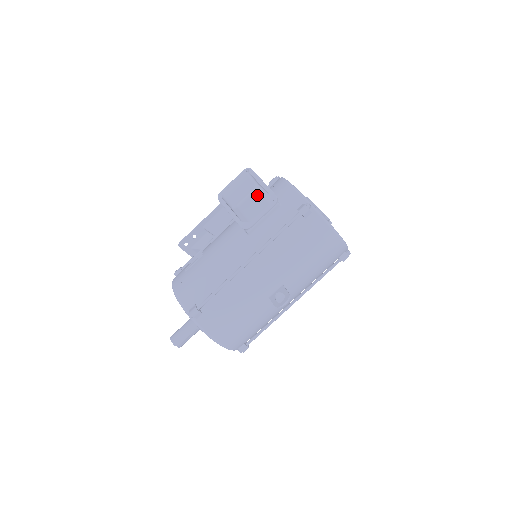
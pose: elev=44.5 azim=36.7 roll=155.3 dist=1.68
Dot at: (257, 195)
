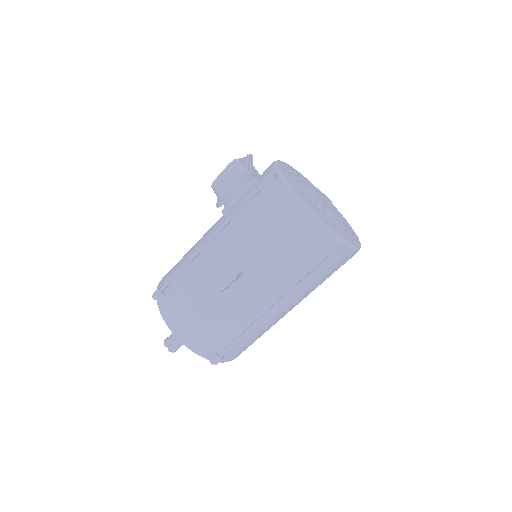
Dot at: (231, 169)
